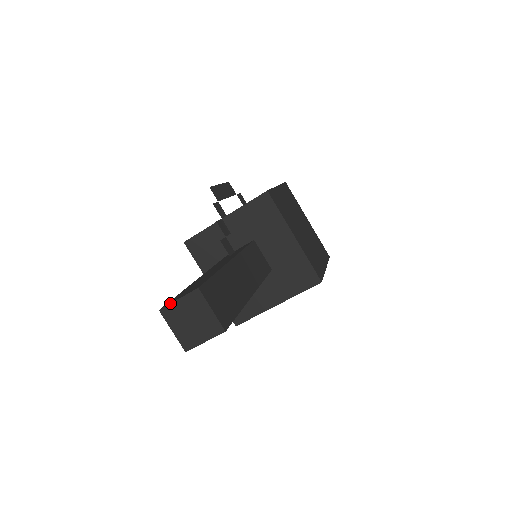
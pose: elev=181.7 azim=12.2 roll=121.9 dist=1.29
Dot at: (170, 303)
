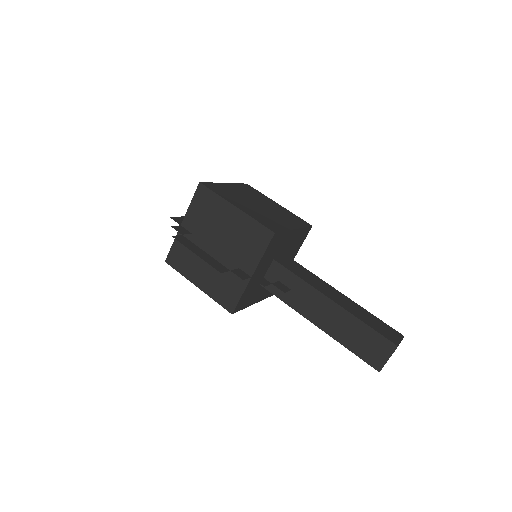
Dot at: occluded
